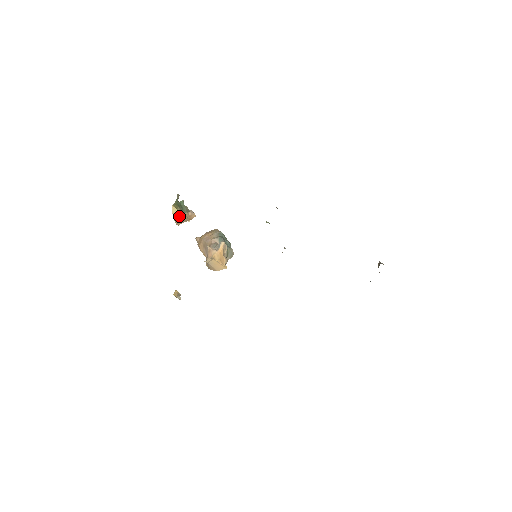
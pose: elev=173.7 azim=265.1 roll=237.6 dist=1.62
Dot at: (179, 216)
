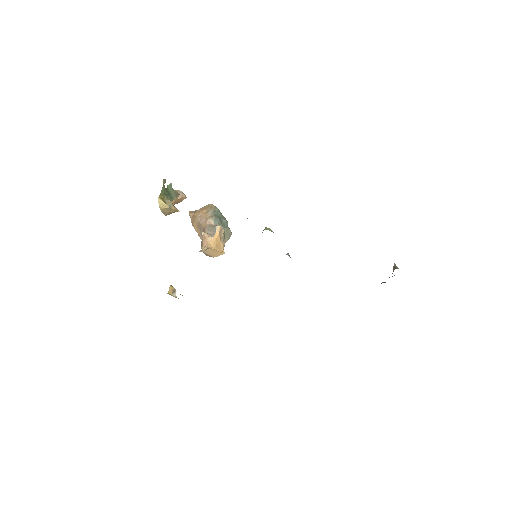
Dot at: (167, 209)
